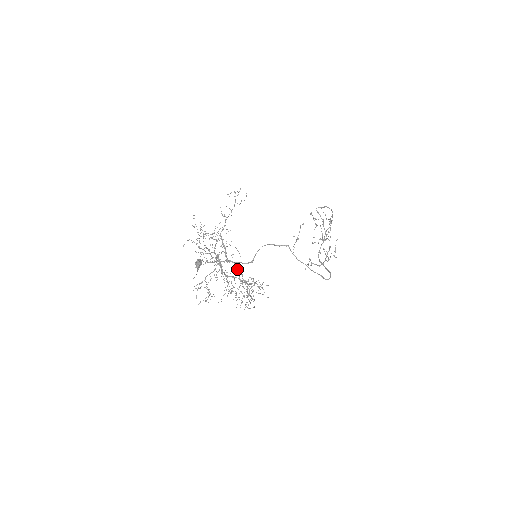
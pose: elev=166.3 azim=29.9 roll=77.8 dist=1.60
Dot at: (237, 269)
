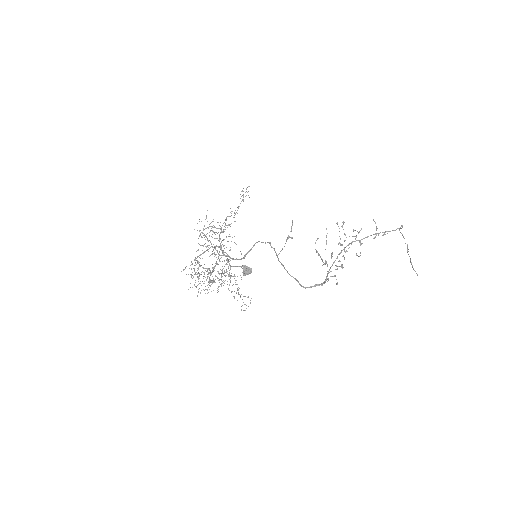
Dot at: occluded
